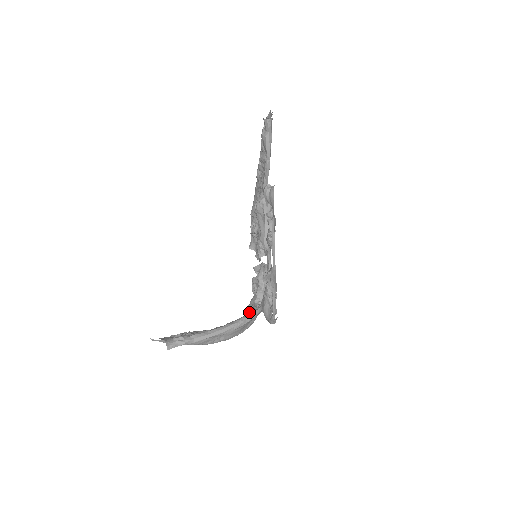
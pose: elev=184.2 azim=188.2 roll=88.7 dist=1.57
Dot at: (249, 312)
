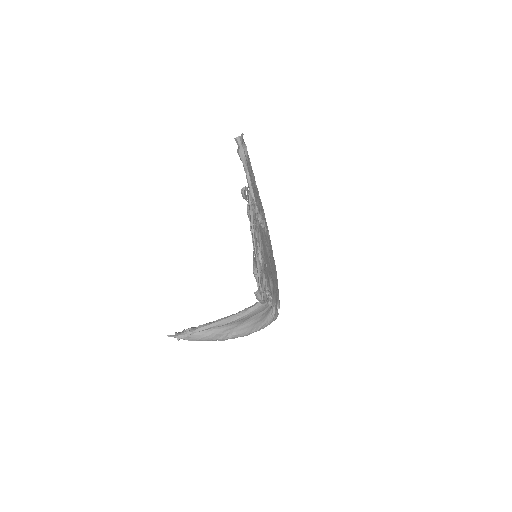
Dot at: occluded
